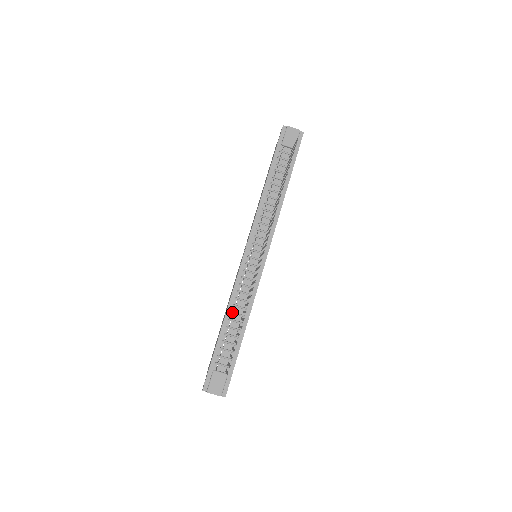
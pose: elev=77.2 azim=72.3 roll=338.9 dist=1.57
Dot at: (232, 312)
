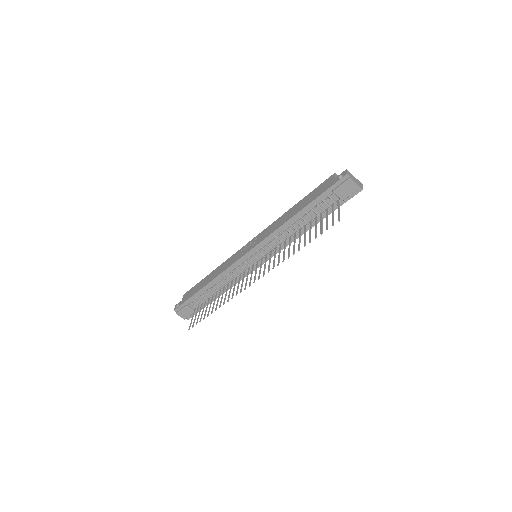
Dot at: (216, 283)
